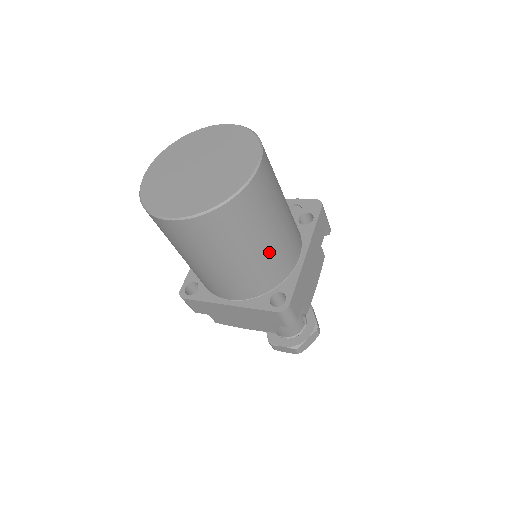
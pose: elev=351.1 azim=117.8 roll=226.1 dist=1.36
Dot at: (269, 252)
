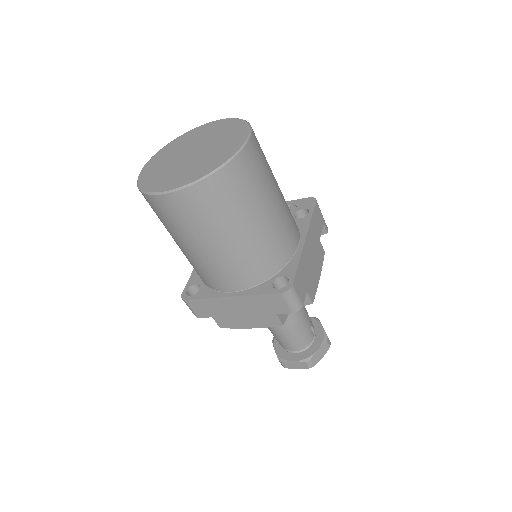
Dot at: (267, 230)
